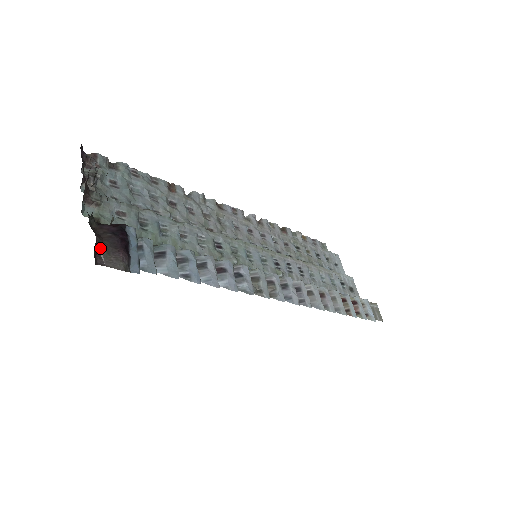
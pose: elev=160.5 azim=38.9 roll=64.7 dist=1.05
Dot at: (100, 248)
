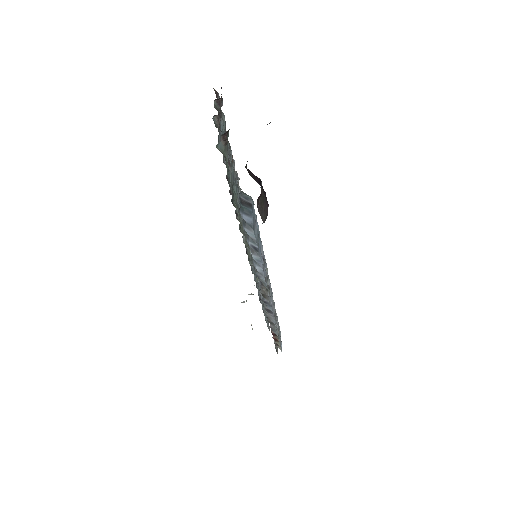
Dot at: (261, 192)
